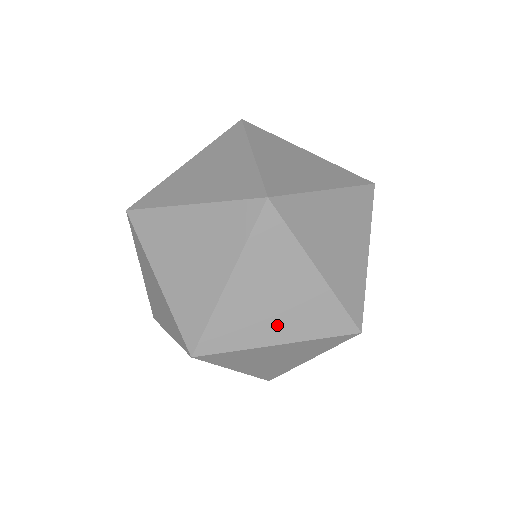
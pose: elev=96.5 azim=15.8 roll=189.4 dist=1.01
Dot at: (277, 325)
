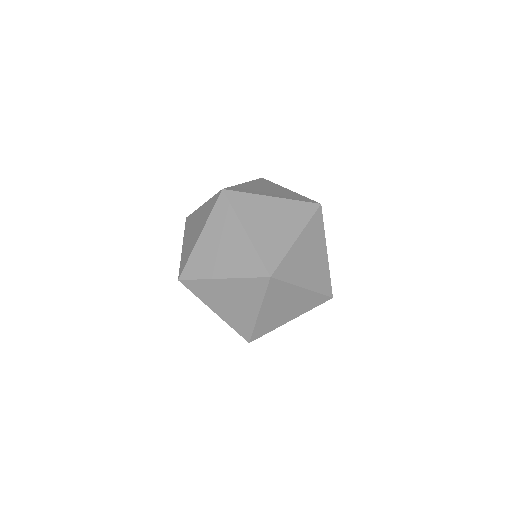
Dot at: (286, 231)
